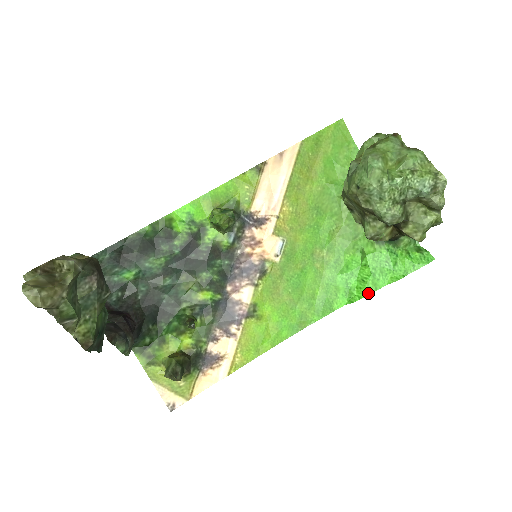
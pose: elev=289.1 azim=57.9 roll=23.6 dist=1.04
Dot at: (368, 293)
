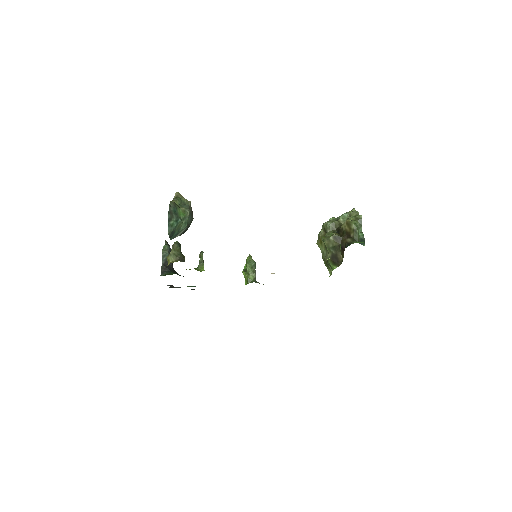
Dot at: occluded
